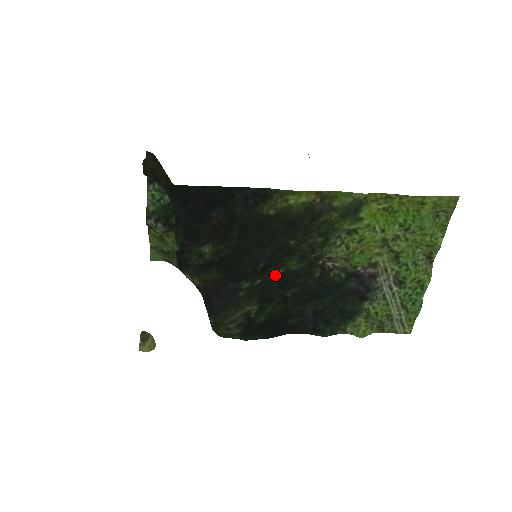
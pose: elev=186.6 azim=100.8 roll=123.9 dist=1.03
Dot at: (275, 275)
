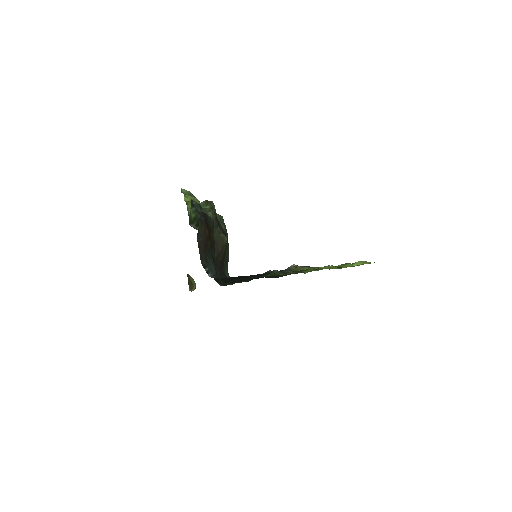
Dot at: occluded
